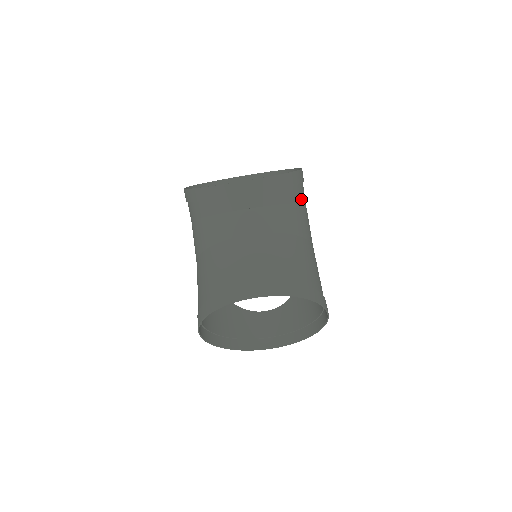
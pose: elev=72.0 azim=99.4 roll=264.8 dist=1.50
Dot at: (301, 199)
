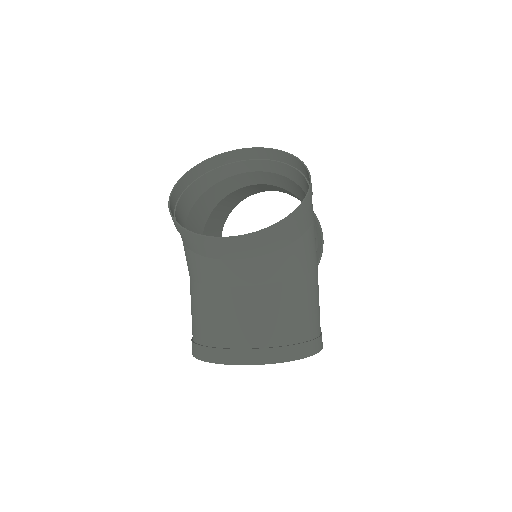
Dot at: (305, 228)
